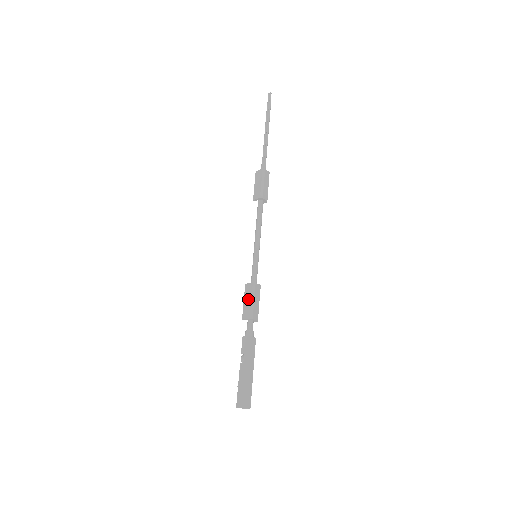
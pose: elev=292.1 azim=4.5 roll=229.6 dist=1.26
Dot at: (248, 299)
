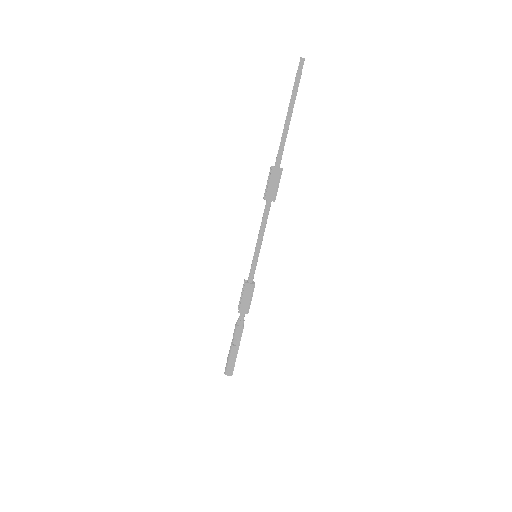
Dot at: (247, 297)
